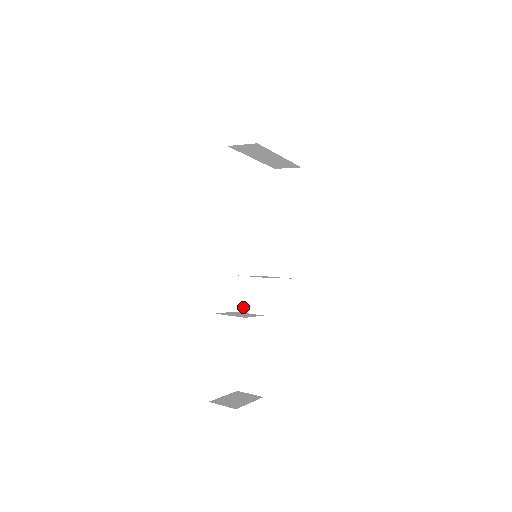
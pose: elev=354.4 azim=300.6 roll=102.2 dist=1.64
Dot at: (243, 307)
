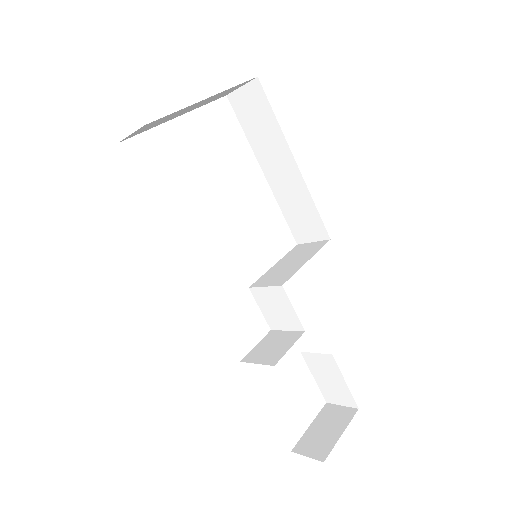
Dot at: (276, 324)
